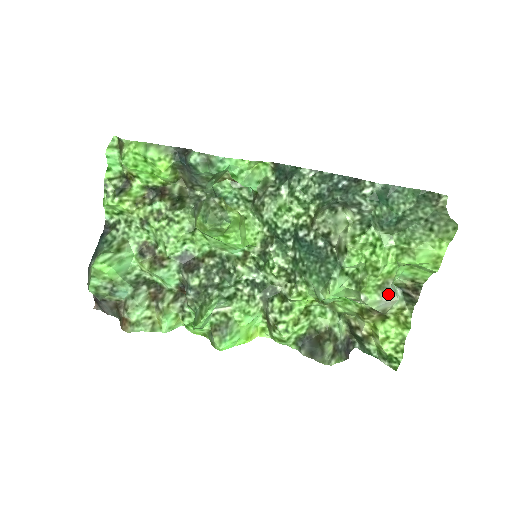
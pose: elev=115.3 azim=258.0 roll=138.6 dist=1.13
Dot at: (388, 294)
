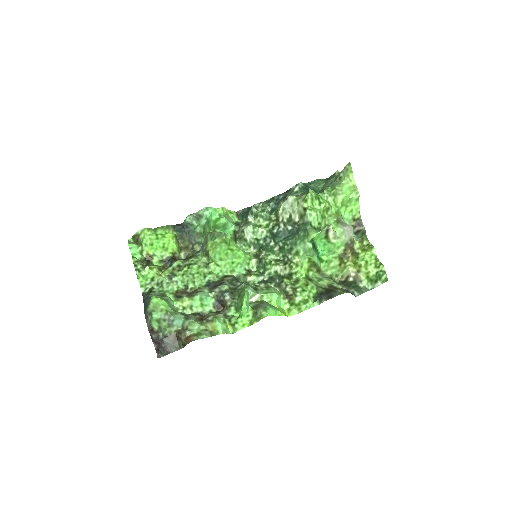
Dot at: (345, 225)
